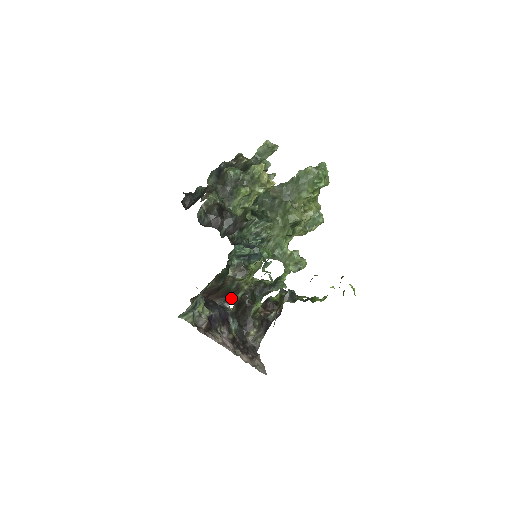
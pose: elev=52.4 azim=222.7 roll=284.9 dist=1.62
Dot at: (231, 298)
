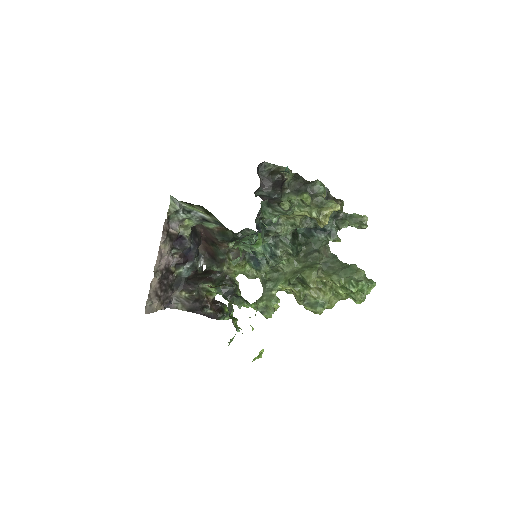
Dot at: (210, 263)
